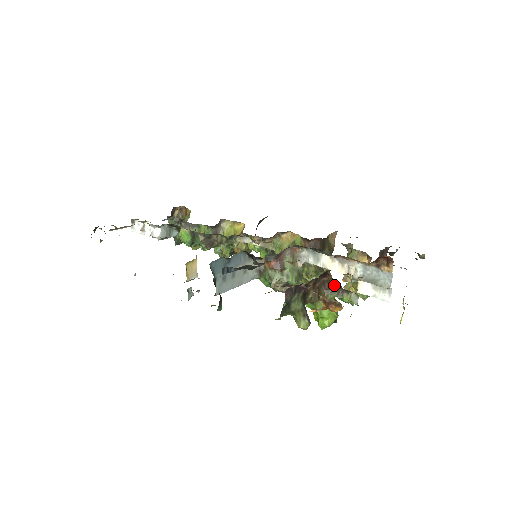
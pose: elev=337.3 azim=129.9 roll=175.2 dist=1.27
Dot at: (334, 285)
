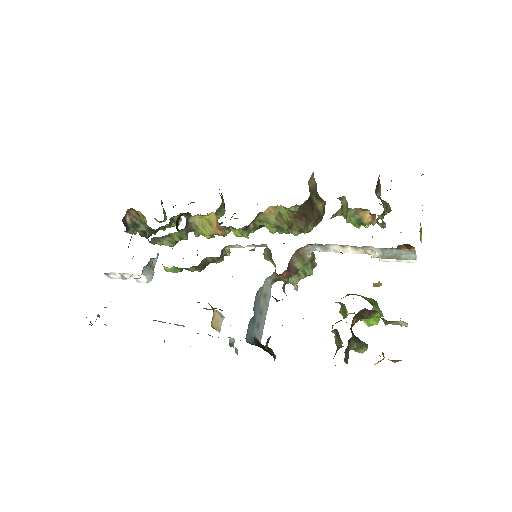
Dot at: (375, 311)
